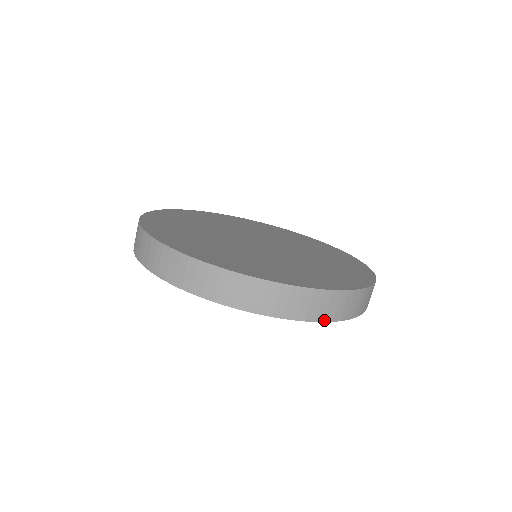
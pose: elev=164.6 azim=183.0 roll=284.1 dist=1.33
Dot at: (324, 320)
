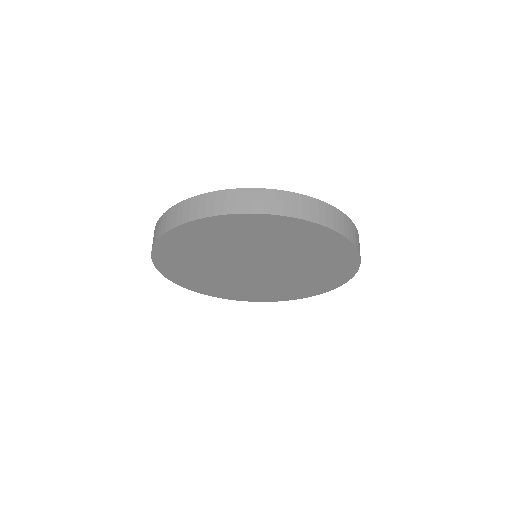
Dot at: (293, 216)
